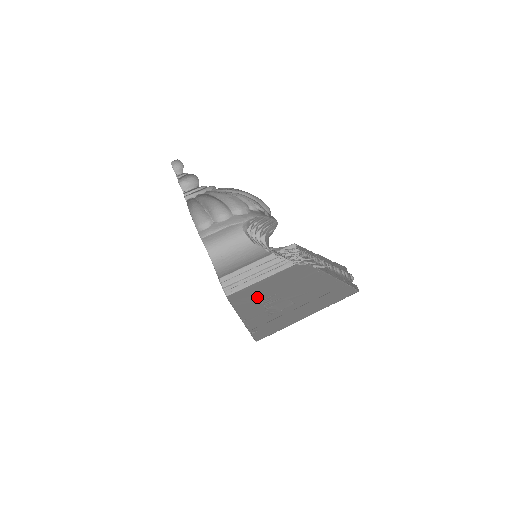
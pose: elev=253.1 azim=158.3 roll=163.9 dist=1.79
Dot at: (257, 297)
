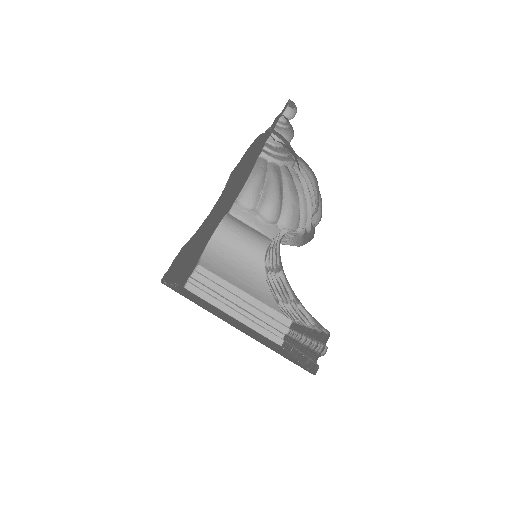
Dot at: occluded
